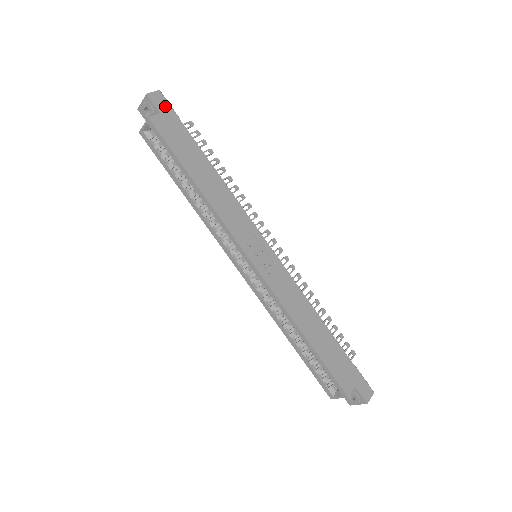
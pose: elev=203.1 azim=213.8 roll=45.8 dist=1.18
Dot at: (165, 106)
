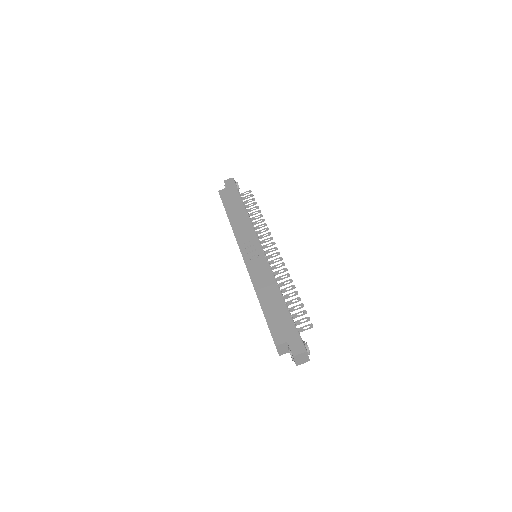
Dot at: (231, 184)
